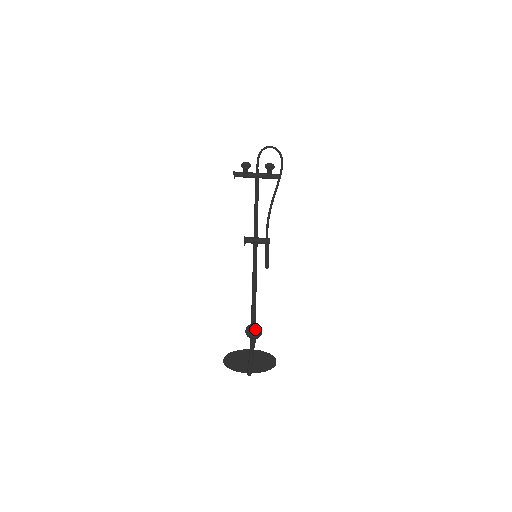
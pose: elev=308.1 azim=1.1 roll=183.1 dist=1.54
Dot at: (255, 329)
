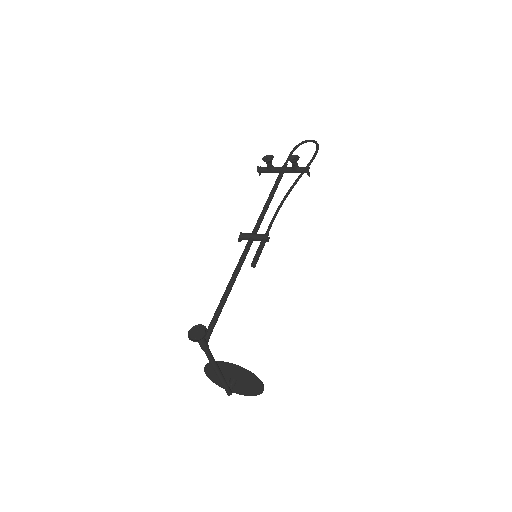
Dot at: (200, 330)
